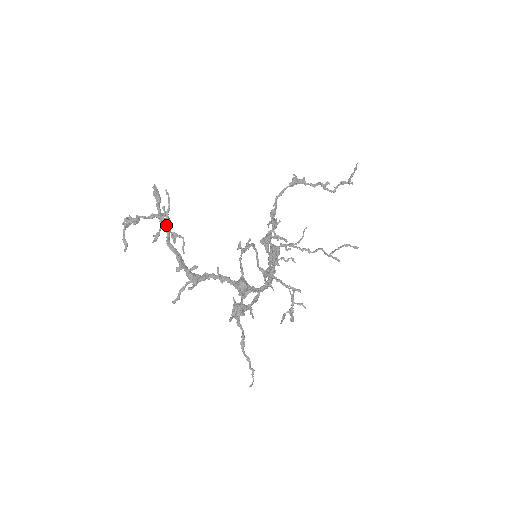
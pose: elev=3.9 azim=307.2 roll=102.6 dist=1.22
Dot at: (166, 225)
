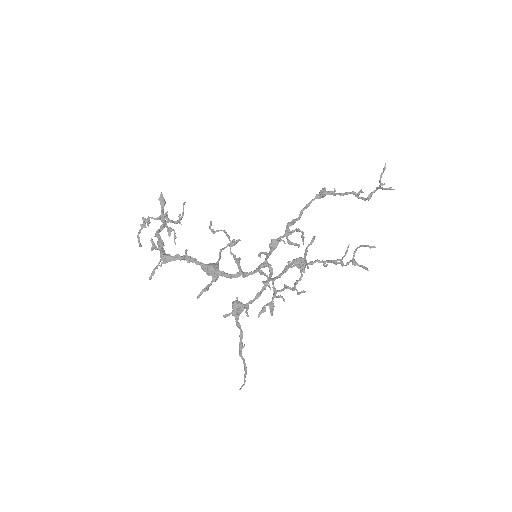
Dot at: (164, 222)
